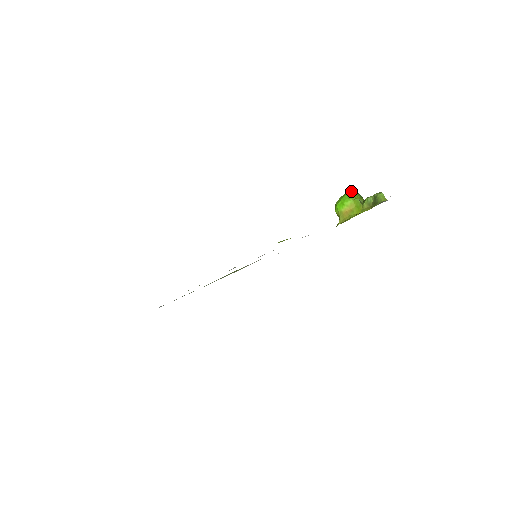
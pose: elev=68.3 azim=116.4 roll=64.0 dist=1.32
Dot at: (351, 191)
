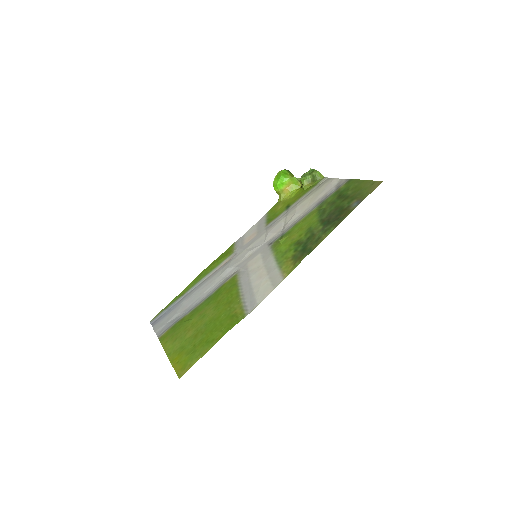
Dot at: (283, 170)
